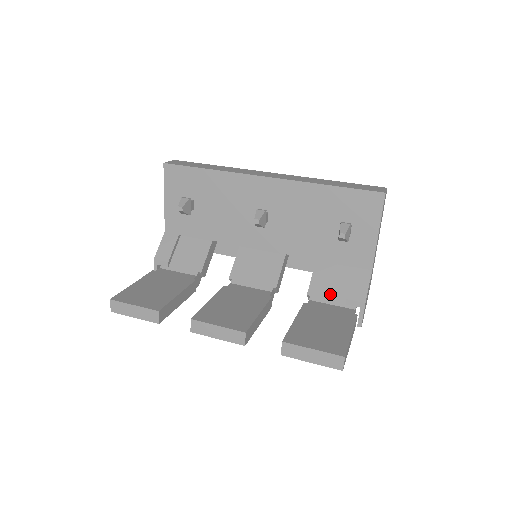
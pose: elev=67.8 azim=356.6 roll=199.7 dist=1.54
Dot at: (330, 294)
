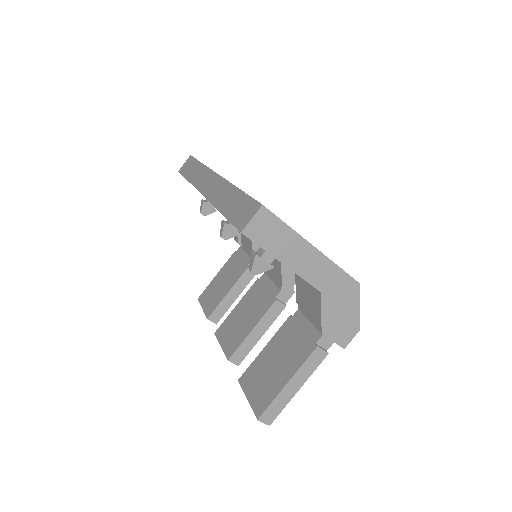
Dot at: (307, 308)
